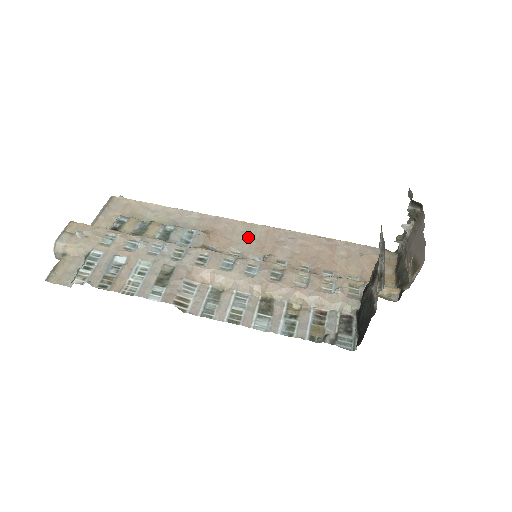
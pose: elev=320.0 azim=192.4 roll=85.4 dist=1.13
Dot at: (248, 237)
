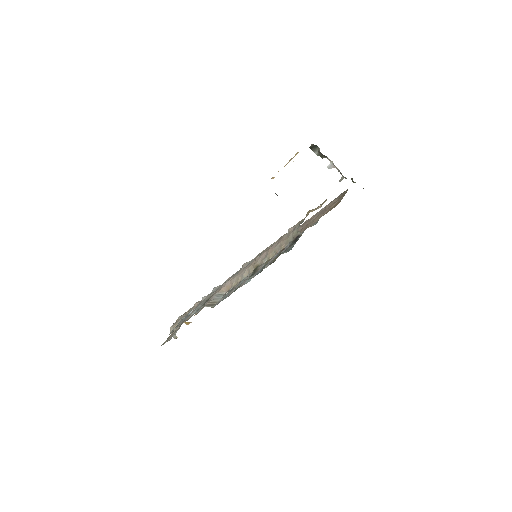
Dot at: occluded
